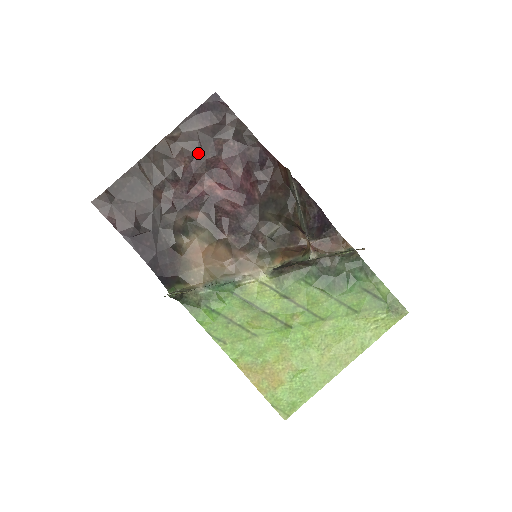
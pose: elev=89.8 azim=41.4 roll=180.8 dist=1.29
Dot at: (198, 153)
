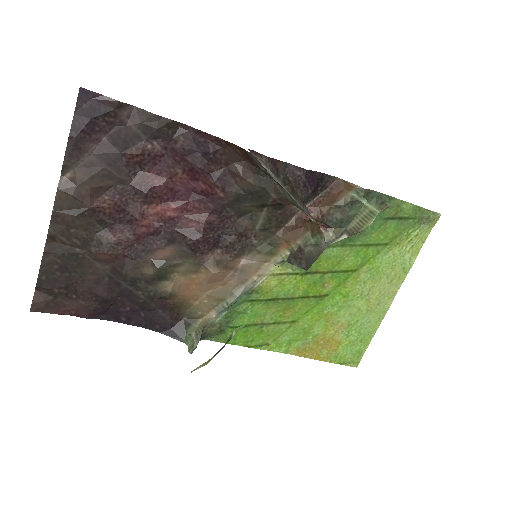
Dot at: (114, 182)
